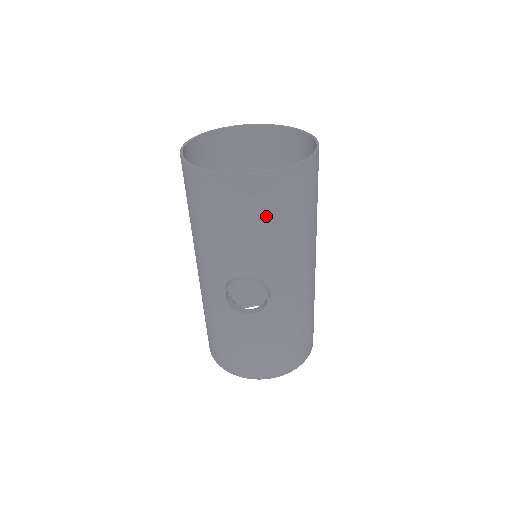
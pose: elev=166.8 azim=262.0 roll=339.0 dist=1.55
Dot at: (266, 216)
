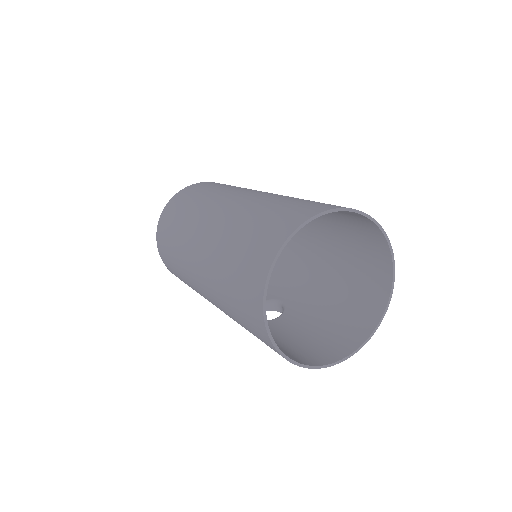
Dot at: (330, 331)
